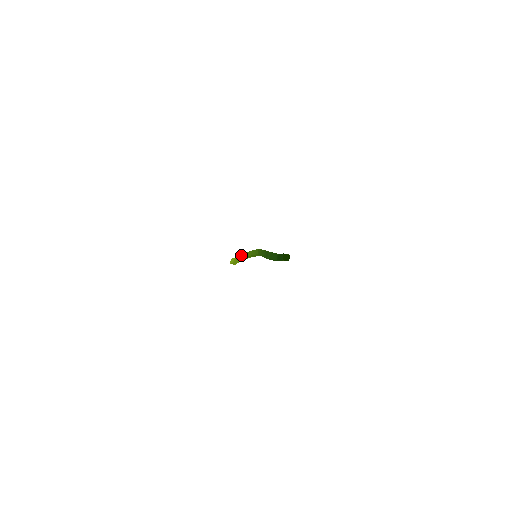
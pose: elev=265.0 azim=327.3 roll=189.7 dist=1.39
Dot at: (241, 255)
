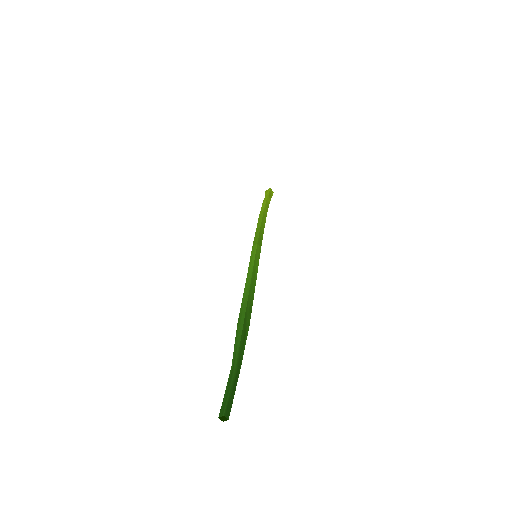
Dot at: occluded
